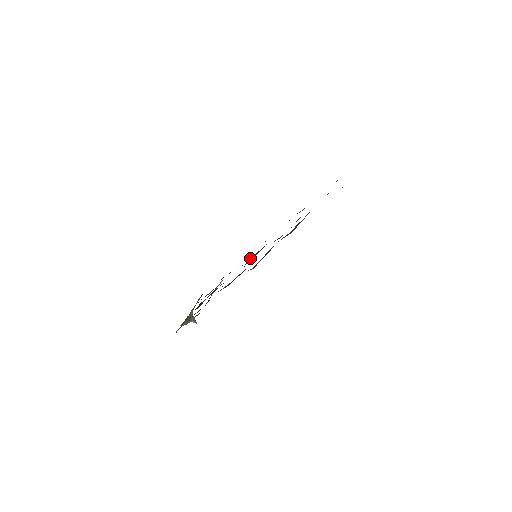
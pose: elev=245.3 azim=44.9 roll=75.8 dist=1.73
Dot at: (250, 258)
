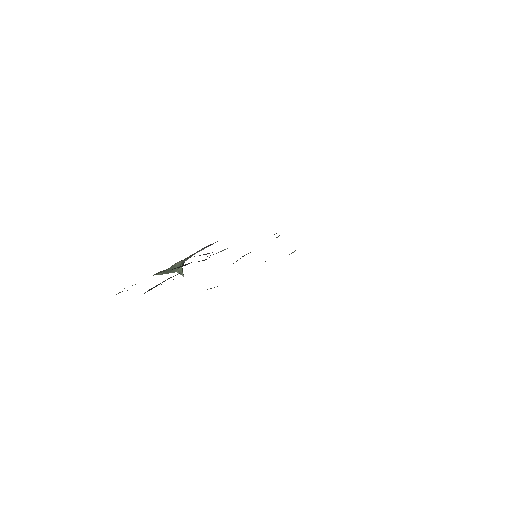
Dot at: occluded
